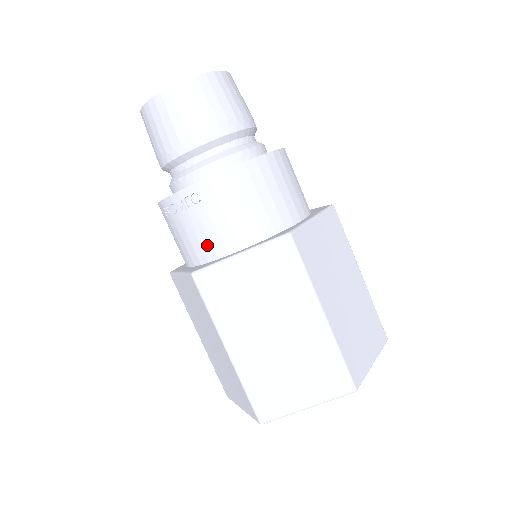
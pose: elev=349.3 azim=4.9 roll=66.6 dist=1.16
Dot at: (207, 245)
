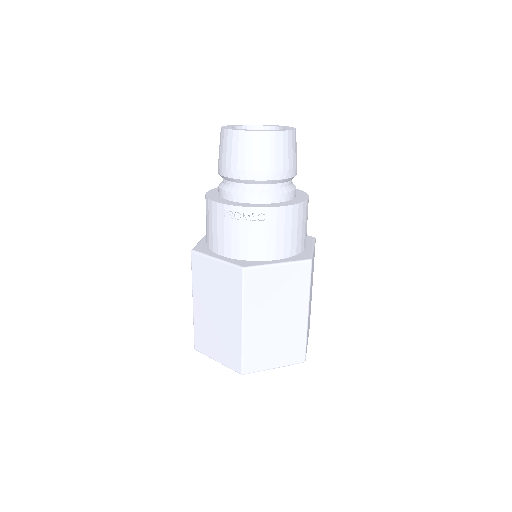
Dot at: (254, 249)
